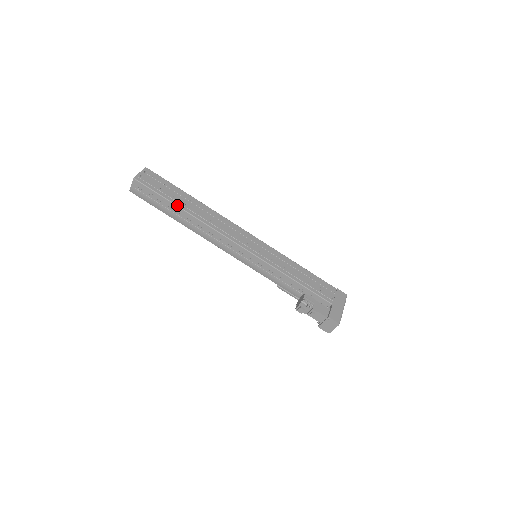
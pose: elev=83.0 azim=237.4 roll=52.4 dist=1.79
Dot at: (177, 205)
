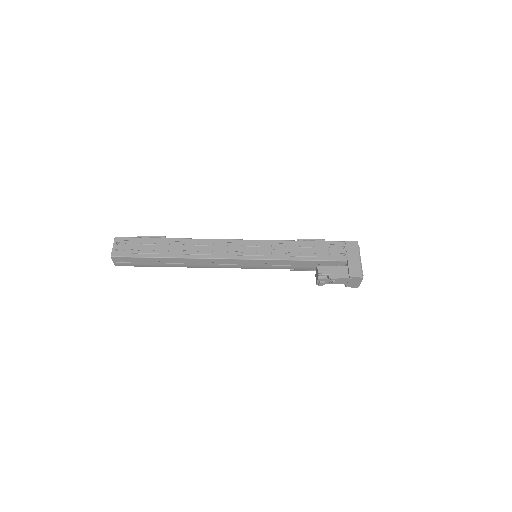
Dot at: (161, 257)
